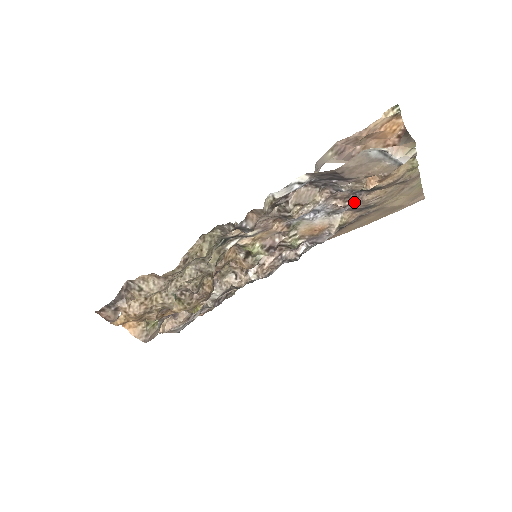
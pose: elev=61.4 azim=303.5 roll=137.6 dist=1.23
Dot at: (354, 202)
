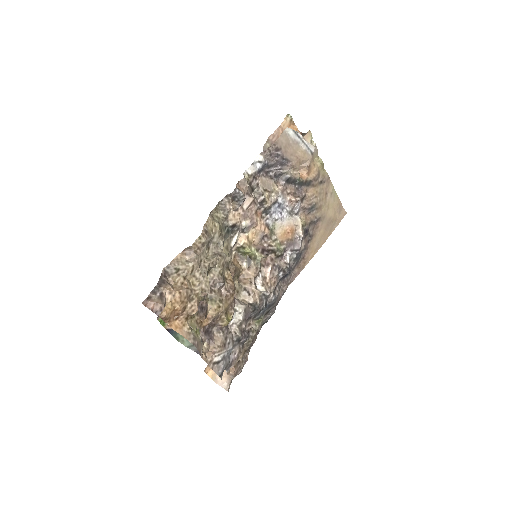
Dot at: (301, 197)
